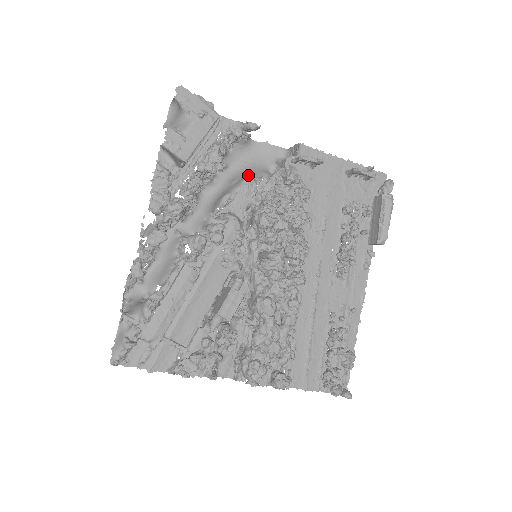
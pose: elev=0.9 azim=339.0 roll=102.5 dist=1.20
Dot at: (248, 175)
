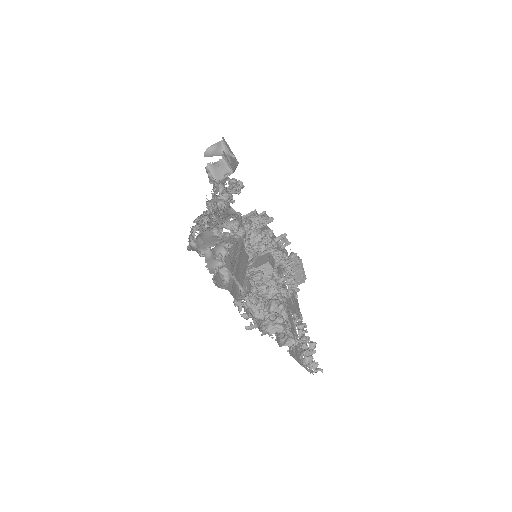
Dot at: occluded
